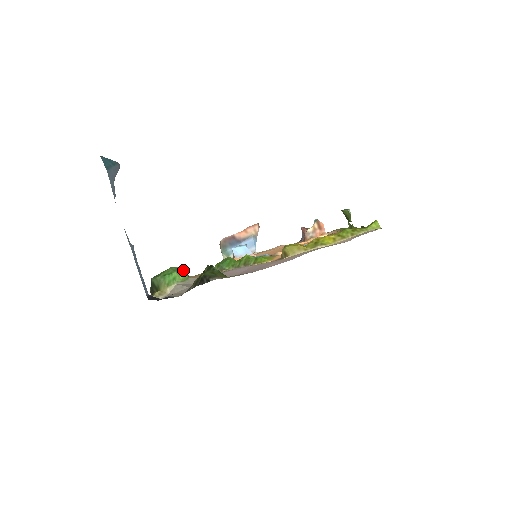
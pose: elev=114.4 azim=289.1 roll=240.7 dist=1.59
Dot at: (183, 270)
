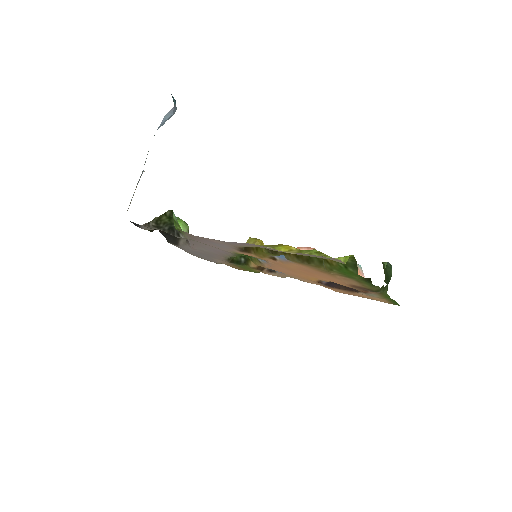
Dot at: (183, 224)
